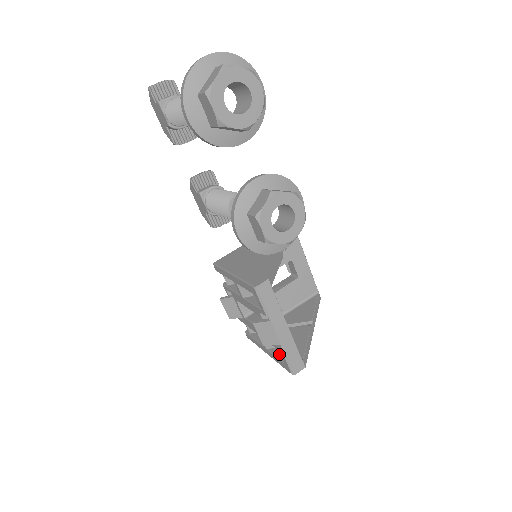
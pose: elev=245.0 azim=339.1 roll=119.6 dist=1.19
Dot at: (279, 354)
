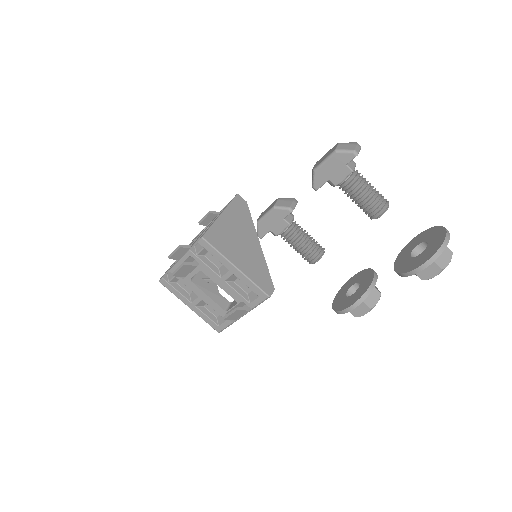
Dot at: (210, 314)
